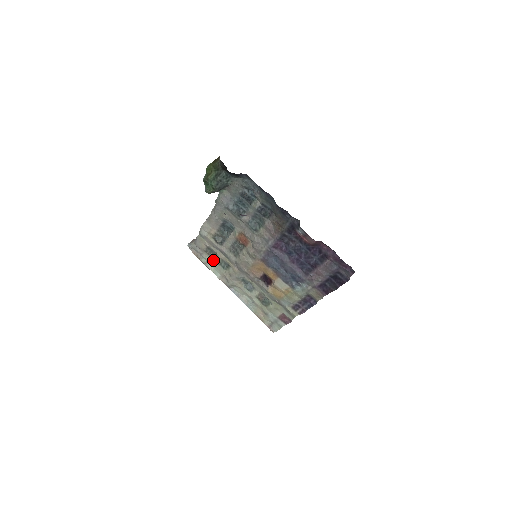
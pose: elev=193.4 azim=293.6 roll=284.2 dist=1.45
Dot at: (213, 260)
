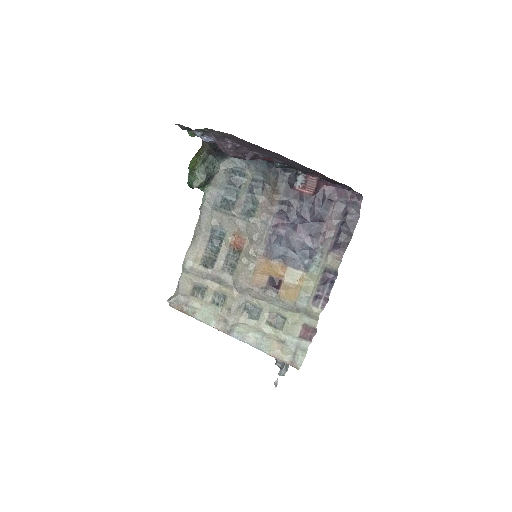
Dot at: (203, 302)
